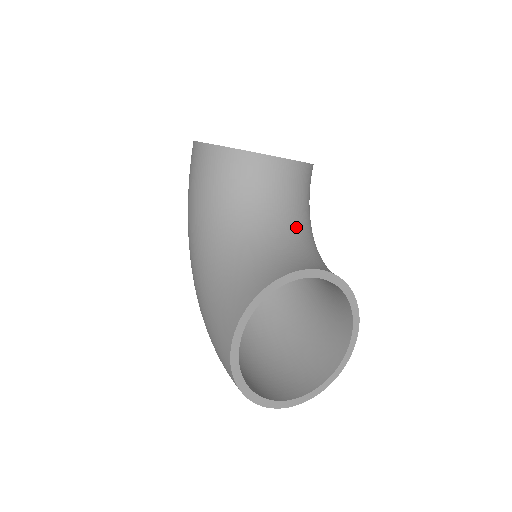
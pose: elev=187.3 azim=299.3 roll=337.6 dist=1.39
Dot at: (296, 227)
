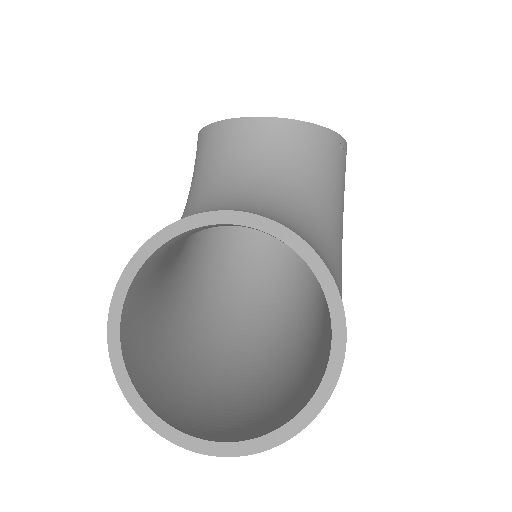
Dot at: (271, 192)
